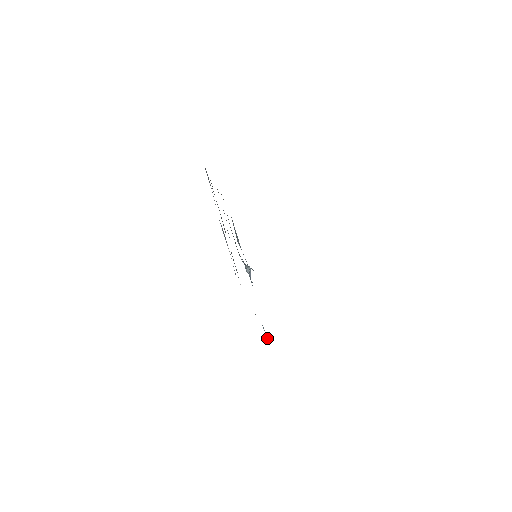
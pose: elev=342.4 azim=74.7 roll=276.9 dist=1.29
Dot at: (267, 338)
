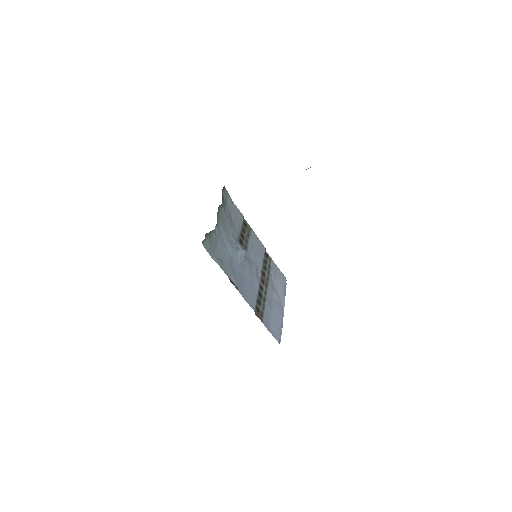
Dot at: (216, 259)
